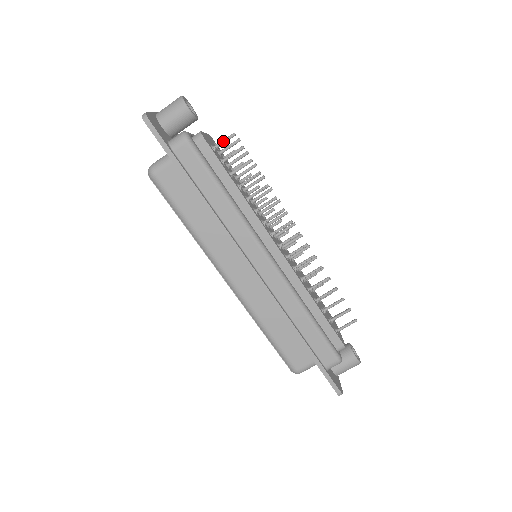
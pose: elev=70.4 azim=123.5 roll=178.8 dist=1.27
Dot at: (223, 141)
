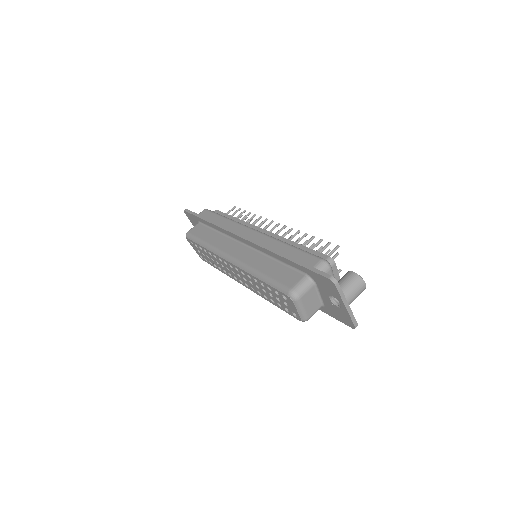
Dot at: (229, 211)
